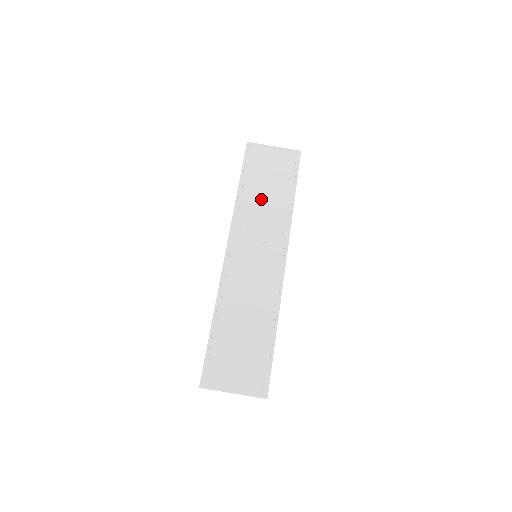
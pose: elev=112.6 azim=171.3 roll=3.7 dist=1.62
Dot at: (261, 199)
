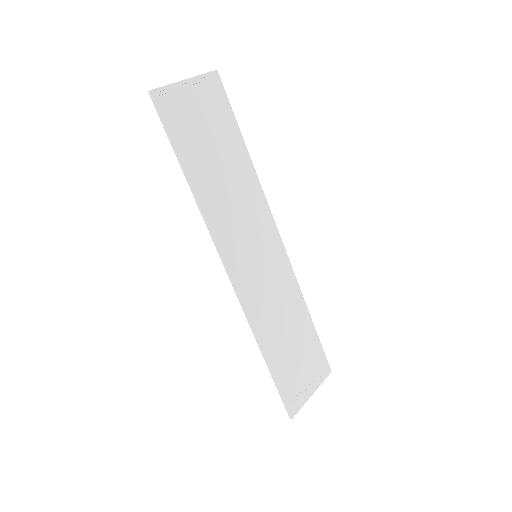
Dot at: (221, 179)
